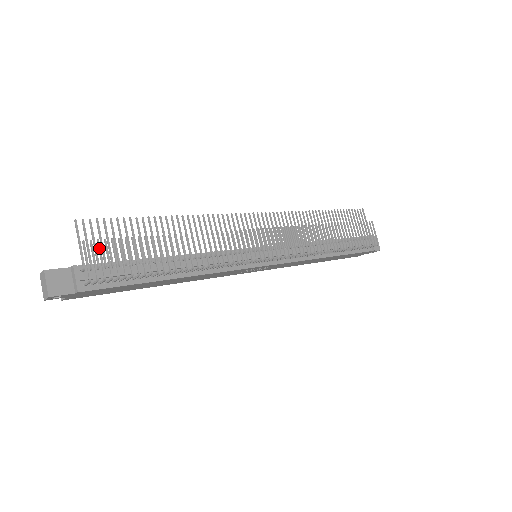
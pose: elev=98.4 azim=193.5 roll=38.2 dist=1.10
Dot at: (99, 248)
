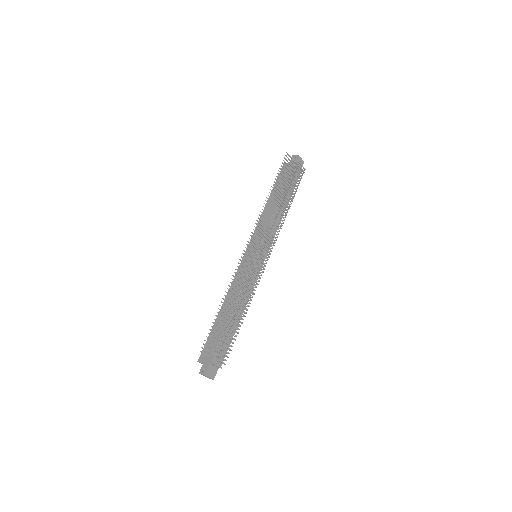
Dot at: (219, 352)
